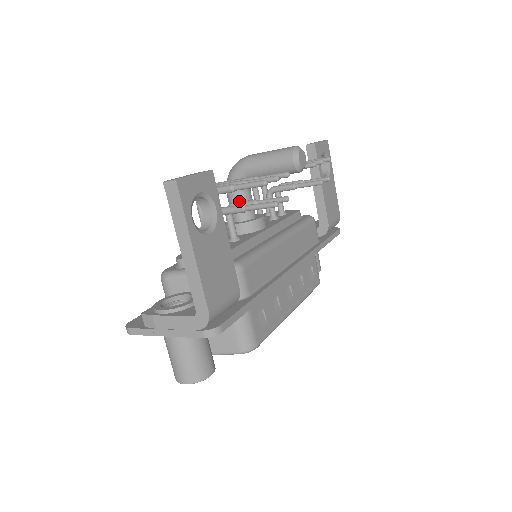
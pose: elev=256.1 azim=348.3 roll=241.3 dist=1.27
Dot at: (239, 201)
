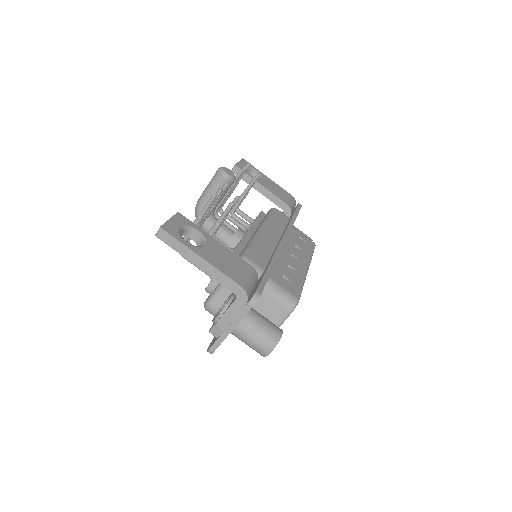
Dot at: occluded
